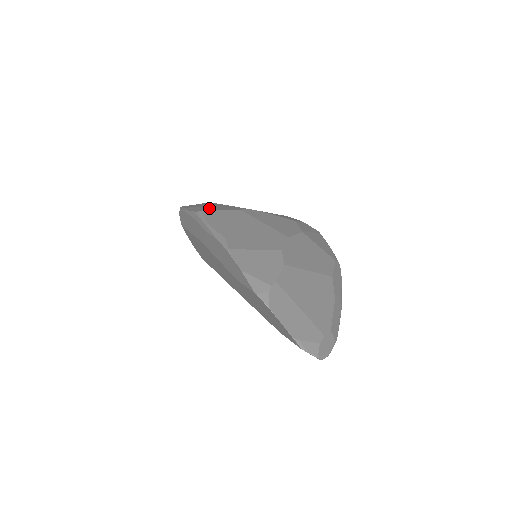
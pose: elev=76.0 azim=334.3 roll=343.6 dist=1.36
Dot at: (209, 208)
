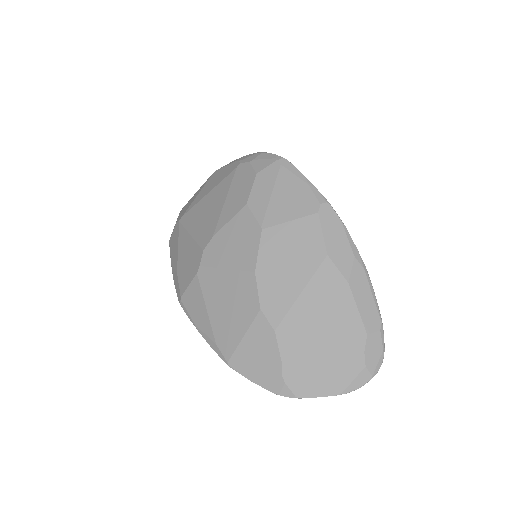
Dot at: (182, 280)
